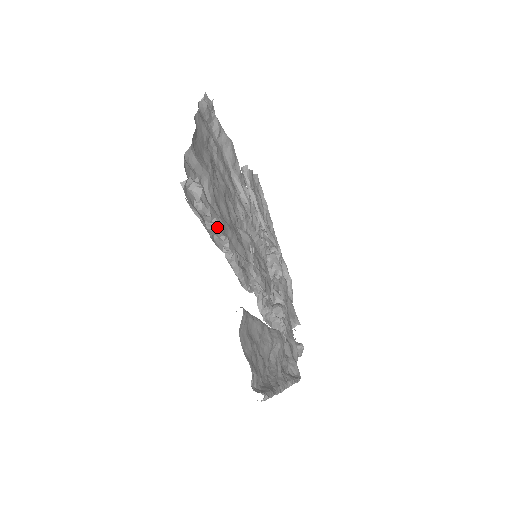
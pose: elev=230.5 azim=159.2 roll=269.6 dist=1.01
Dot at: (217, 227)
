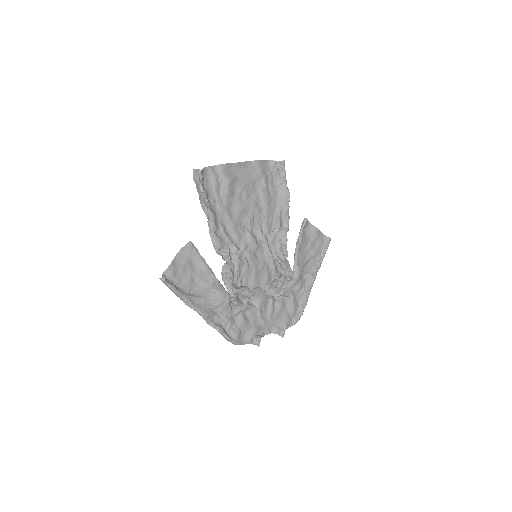
Dot at: (206, 201)
